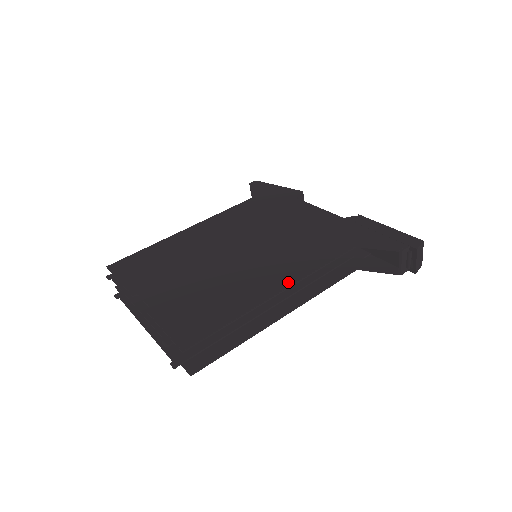
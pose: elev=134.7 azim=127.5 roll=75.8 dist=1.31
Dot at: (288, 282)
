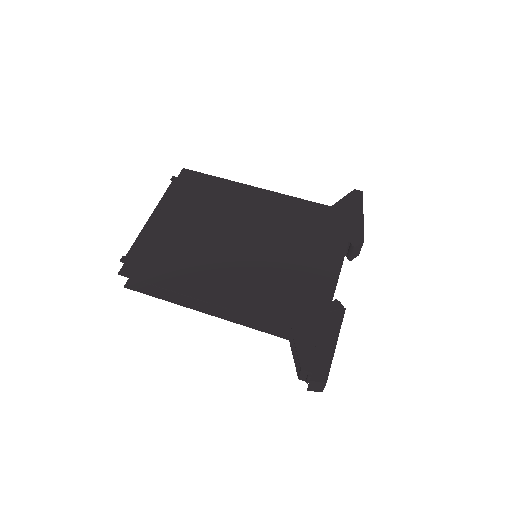
Dot at: (217, 300)
